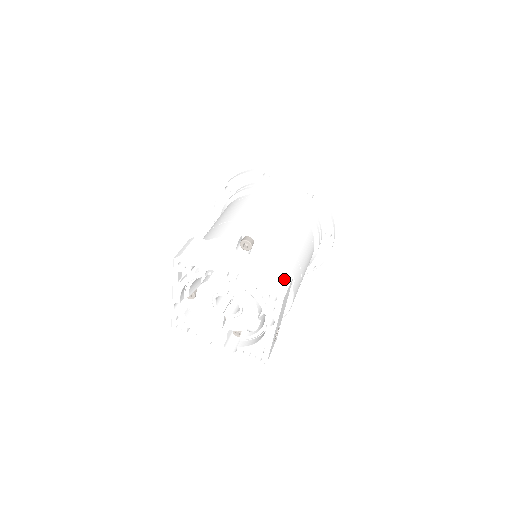
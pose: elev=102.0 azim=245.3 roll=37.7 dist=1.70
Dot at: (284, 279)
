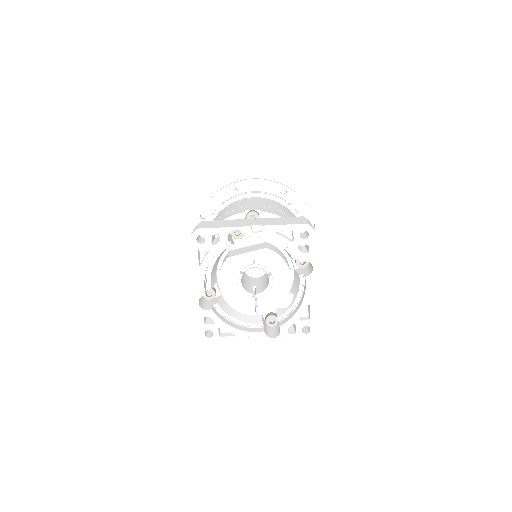
Dot at: (306, 220)
